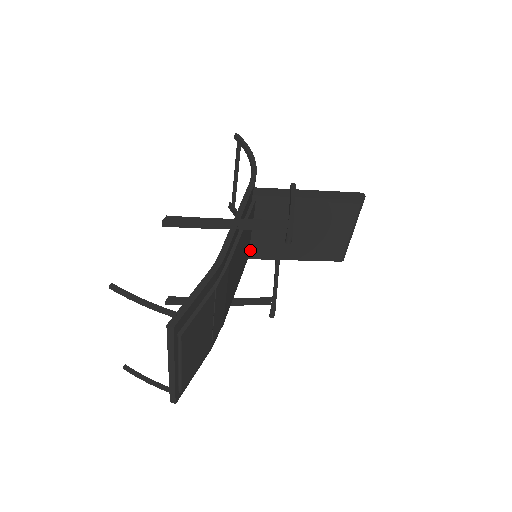
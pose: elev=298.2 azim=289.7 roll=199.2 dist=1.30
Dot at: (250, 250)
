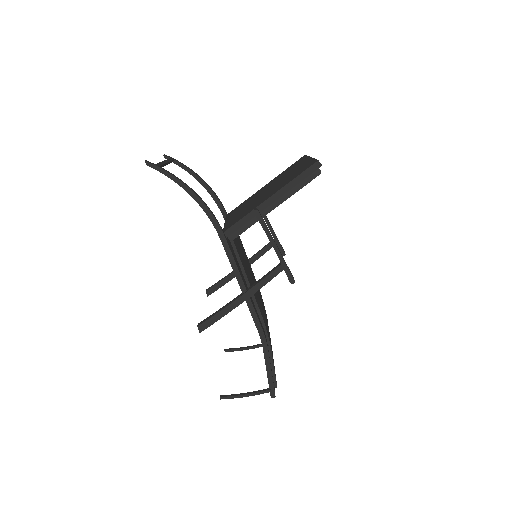
Dot at: occluded
